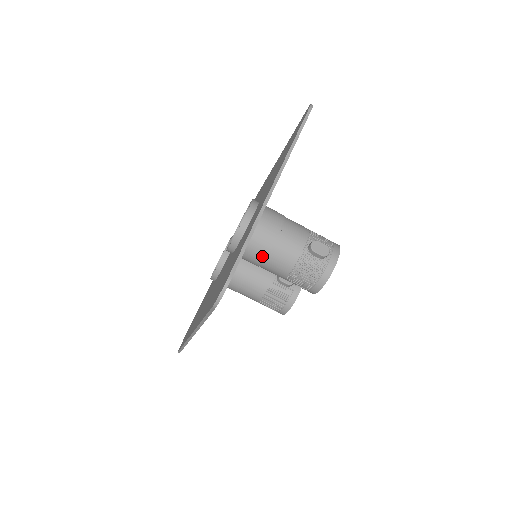
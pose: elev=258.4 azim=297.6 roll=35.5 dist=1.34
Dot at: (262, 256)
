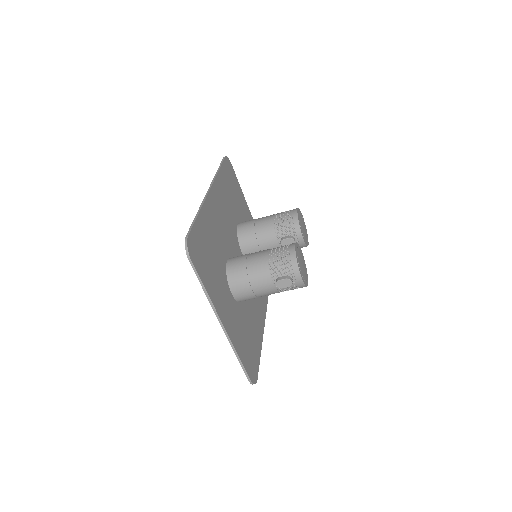
Dot at: occluded
